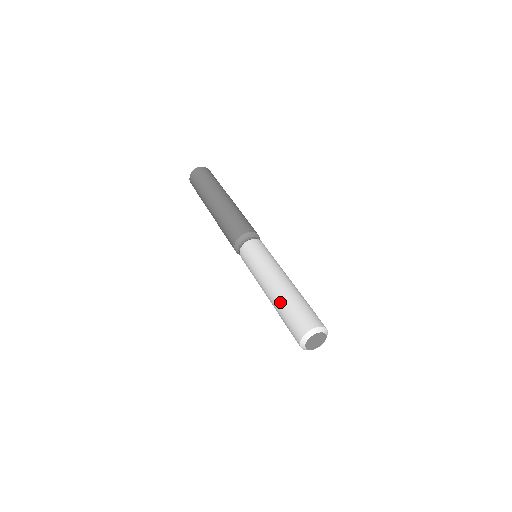
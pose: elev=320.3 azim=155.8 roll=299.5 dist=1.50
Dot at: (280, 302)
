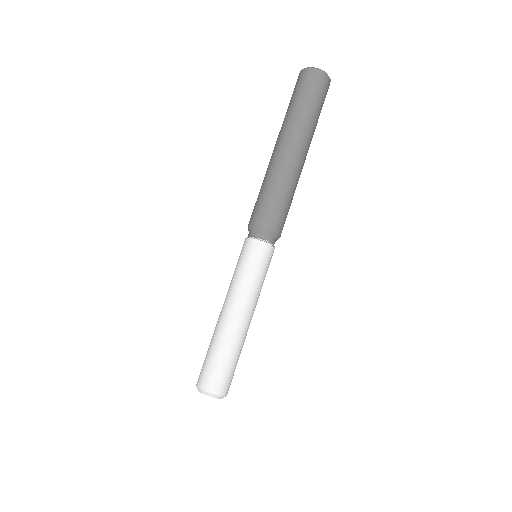
Dot at: (212, 336)
